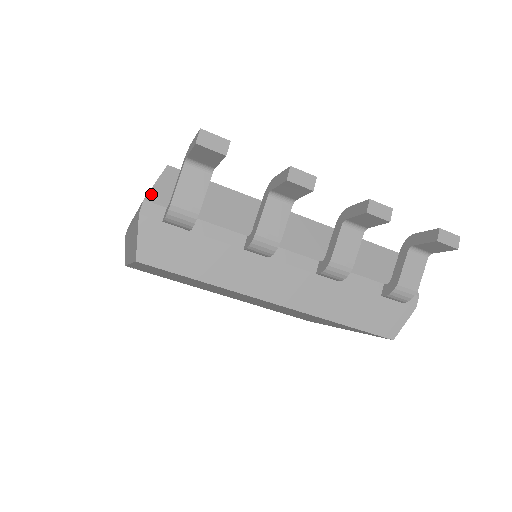
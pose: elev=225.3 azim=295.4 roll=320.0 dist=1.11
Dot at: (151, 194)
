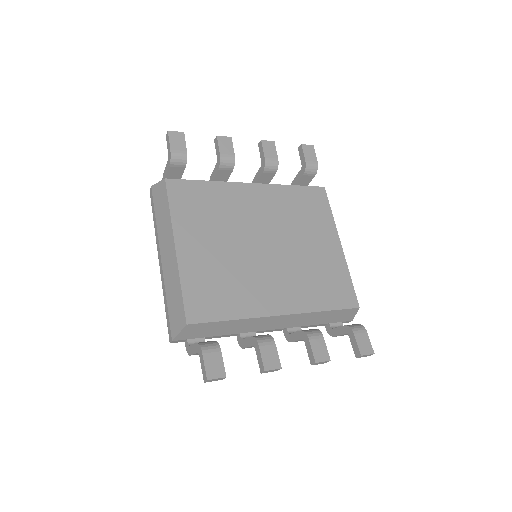
Dot at: (177, 338)
